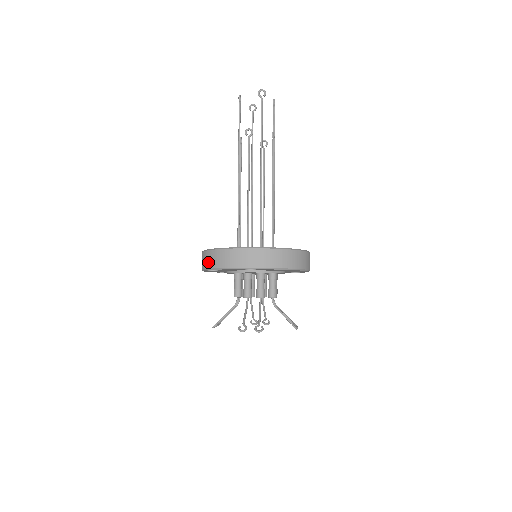
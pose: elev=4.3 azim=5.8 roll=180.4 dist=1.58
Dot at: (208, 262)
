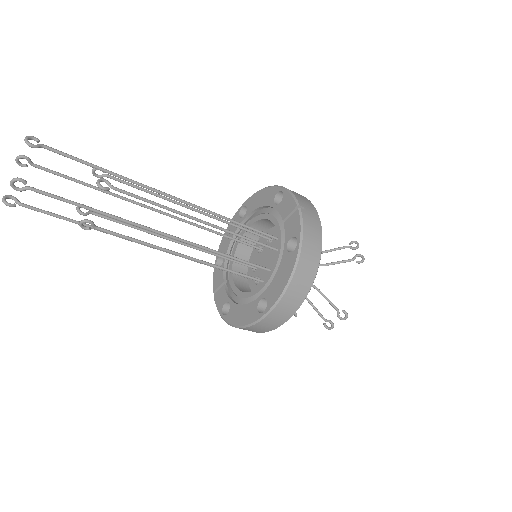
Dot at: occluded
